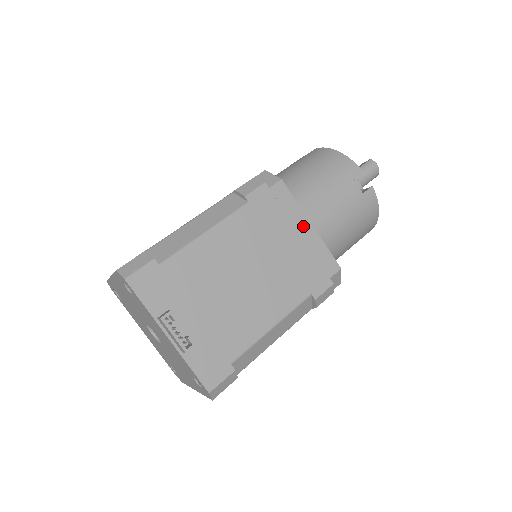
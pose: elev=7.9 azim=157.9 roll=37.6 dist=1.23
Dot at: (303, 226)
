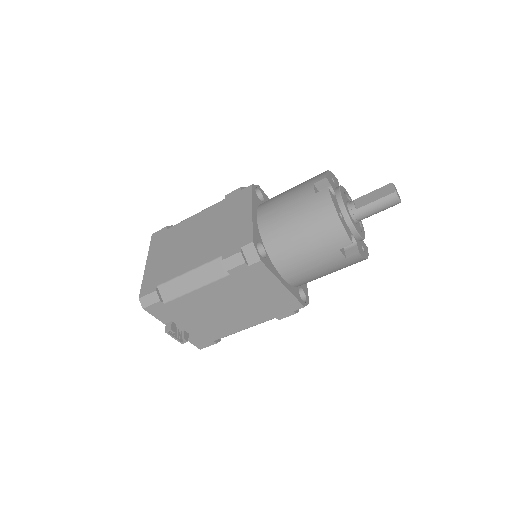
Dot at: (276, 286)
